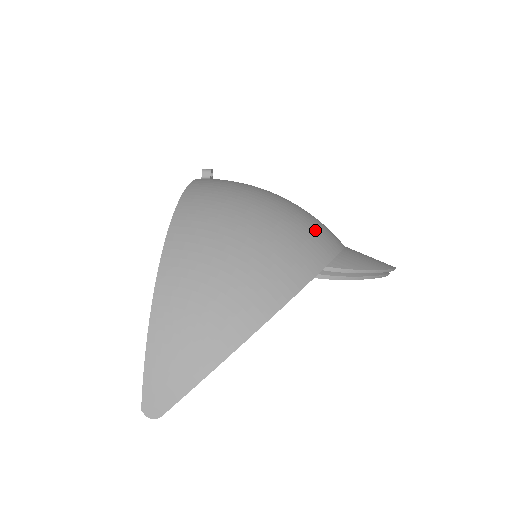
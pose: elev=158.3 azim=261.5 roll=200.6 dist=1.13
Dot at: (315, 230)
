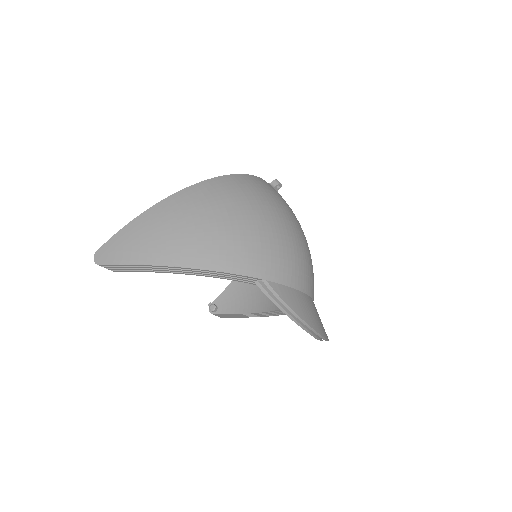
Dot at: (289, 260)
